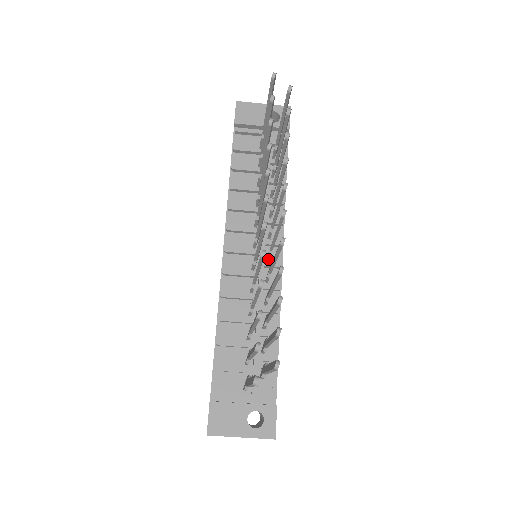
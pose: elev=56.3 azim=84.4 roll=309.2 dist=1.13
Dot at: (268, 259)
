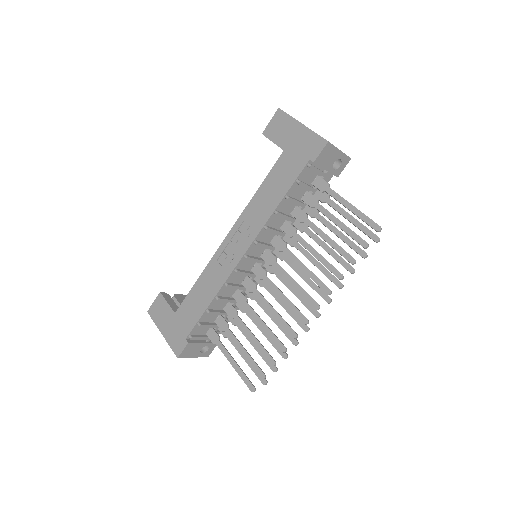
Dot at: occluded
